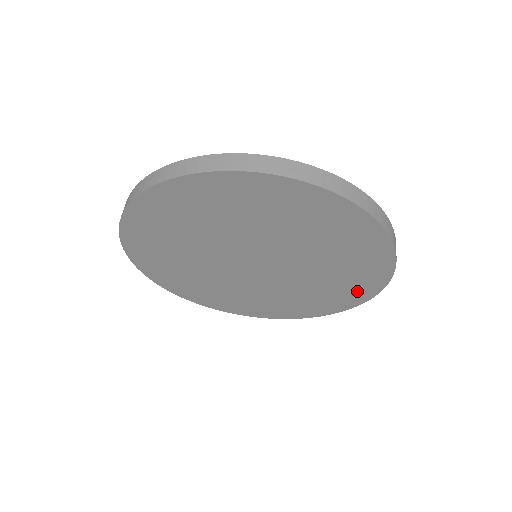
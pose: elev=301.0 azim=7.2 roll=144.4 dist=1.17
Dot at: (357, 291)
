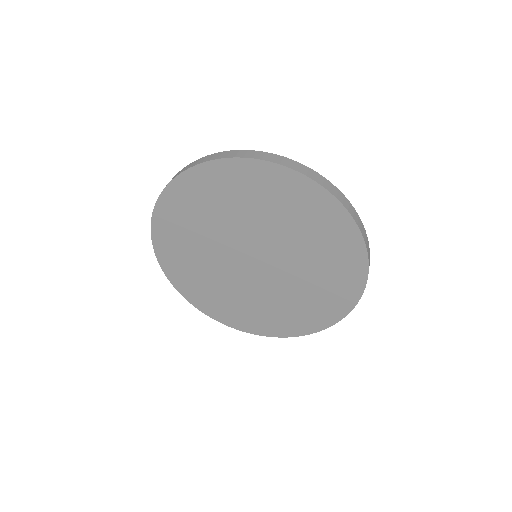
Dot at: (315, 319)
